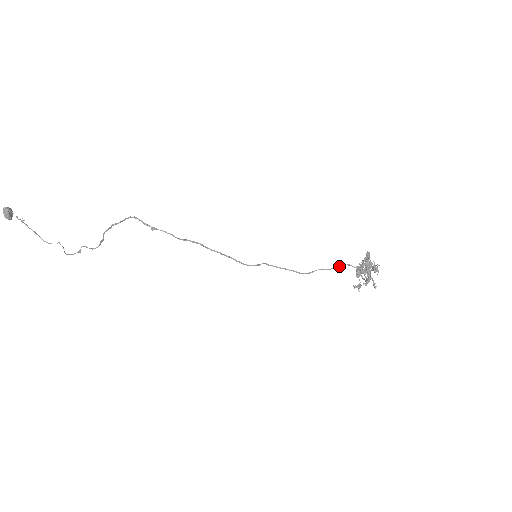
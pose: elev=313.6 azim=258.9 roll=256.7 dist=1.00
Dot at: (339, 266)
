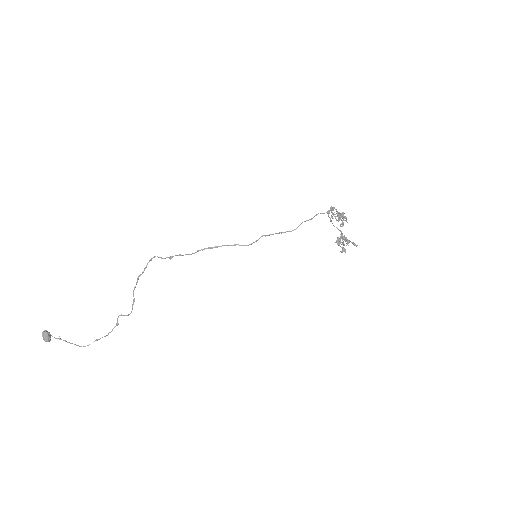
Dot at: occluded
